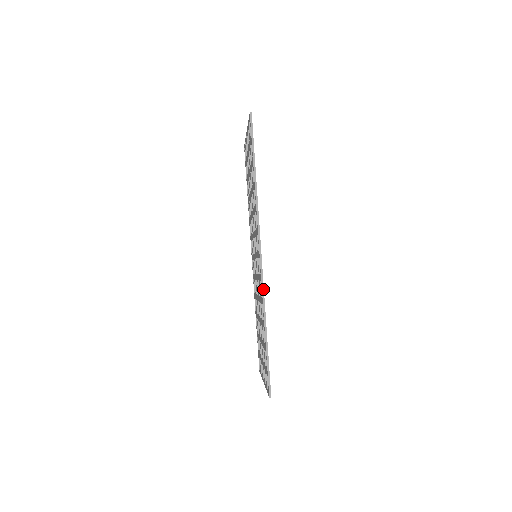
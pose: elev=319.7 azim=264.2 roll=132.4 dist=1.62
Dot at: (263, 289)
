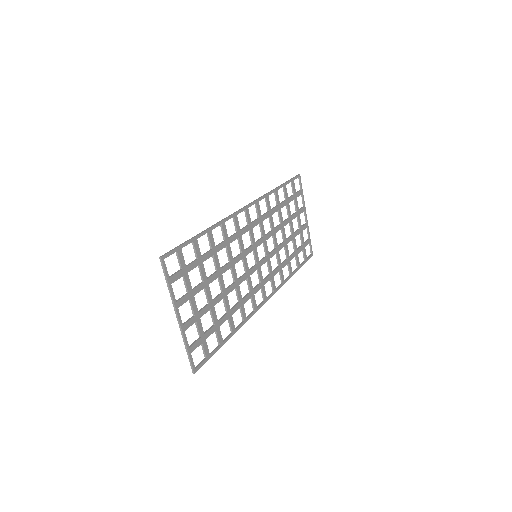
Dot at: (228, 216)
